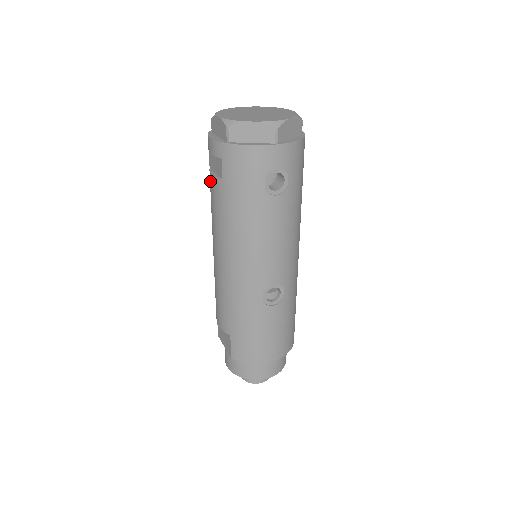
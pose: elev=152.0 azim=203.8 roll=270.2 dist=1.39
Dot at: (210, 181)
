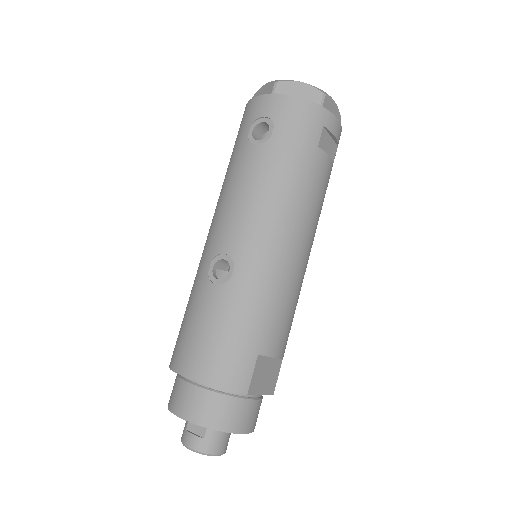
Dot at: occluded
